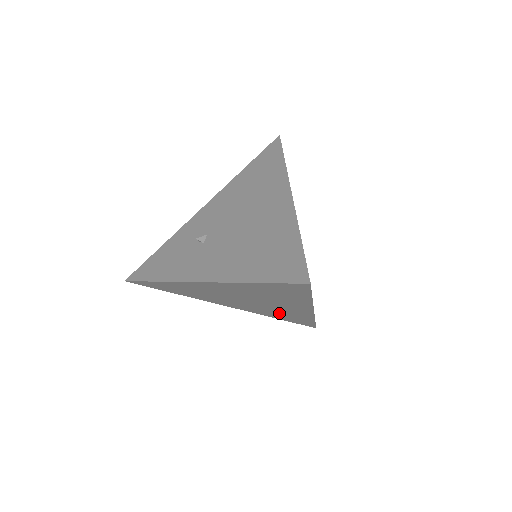
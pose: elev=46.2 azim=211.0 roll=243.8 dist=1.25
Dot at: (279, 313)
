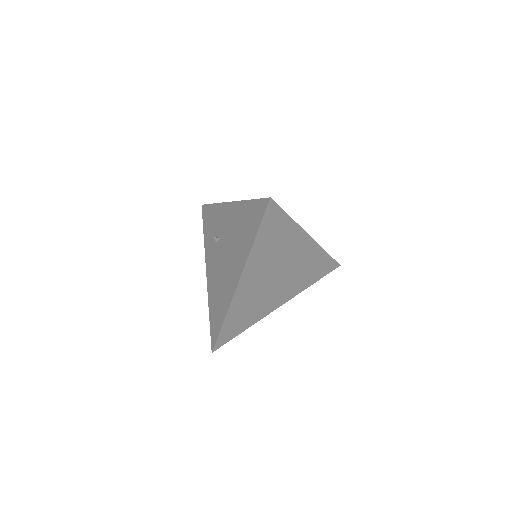
Dot at: occluded
